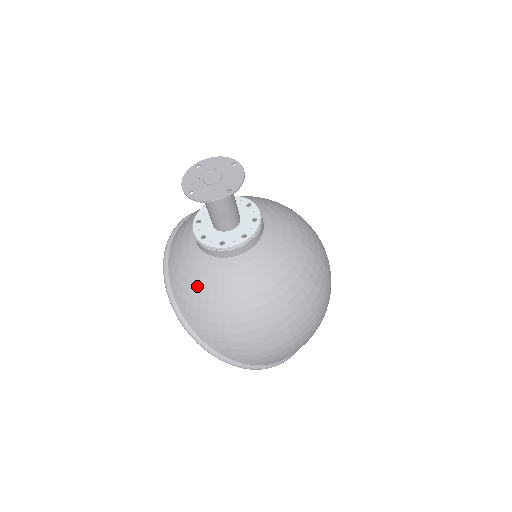
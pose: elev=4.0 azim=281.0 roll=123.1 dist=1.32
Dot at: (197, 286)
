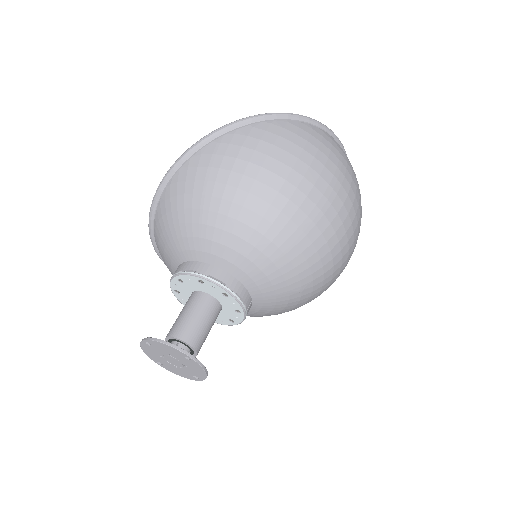
Dot at: occluded
